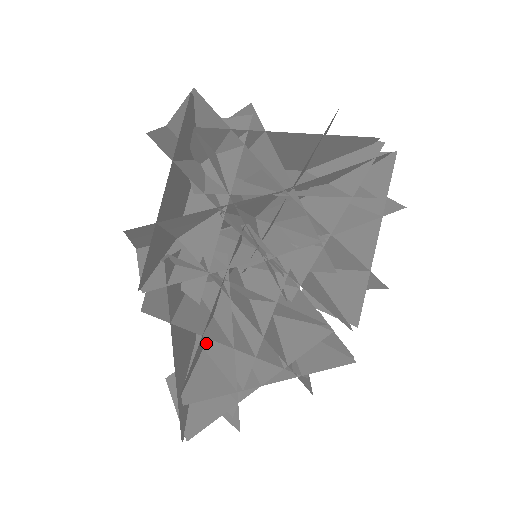
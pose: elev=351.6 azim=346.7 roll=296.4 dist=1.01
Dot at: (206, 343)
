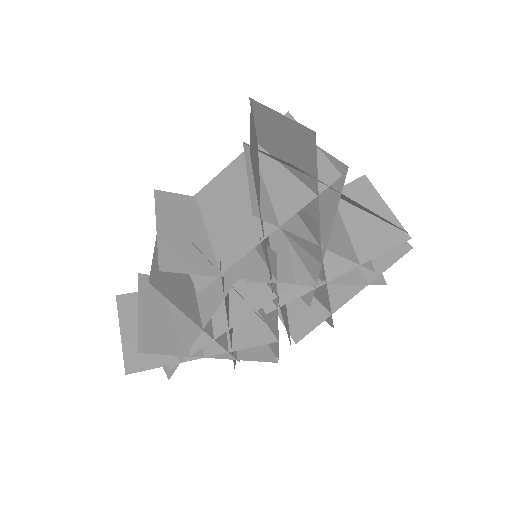
Dot at: occluded
